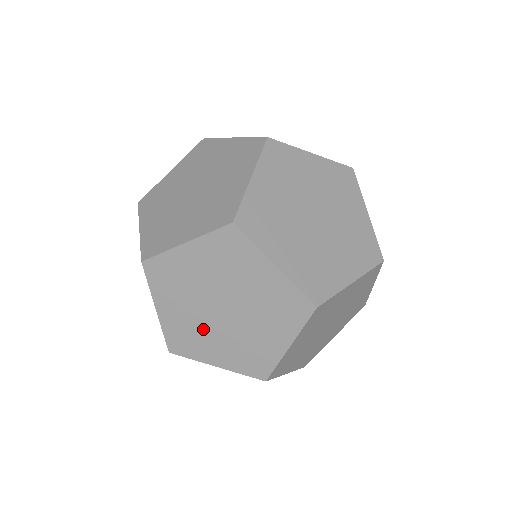
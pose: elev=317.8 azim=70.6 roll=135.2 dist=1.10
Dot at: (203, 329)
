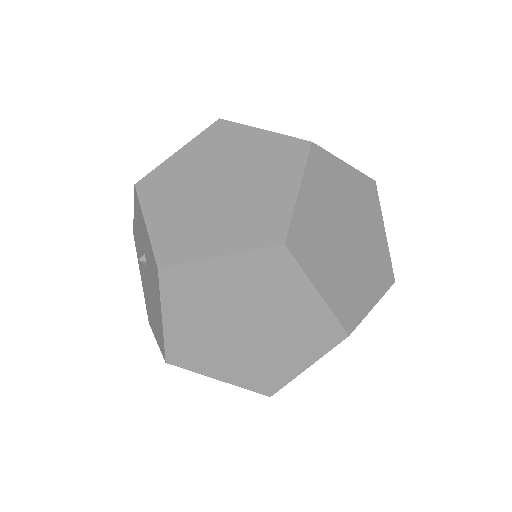
Dot at: (199, 218)
